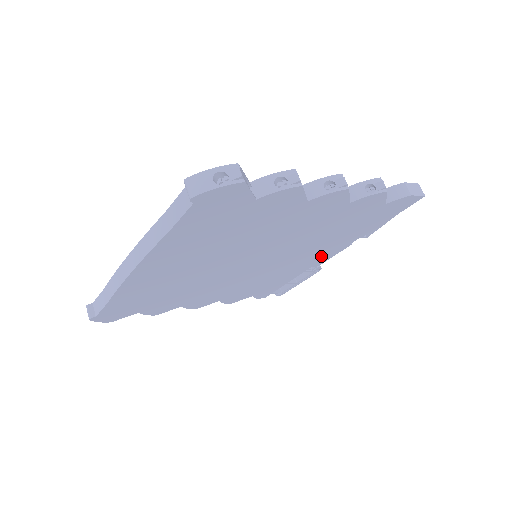
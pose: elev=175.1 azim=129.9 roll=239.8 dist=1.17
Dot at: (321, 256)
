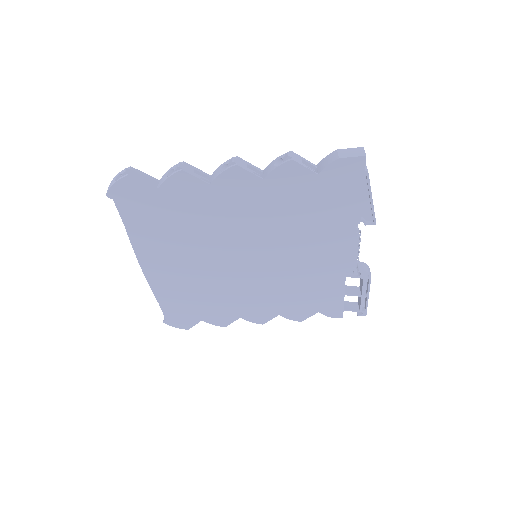
Dot at: (337, 253)
